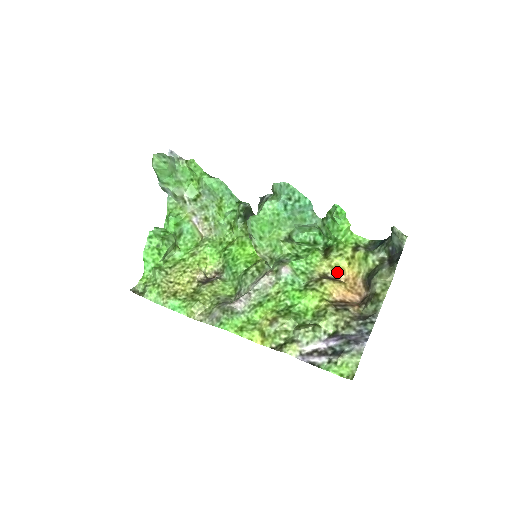
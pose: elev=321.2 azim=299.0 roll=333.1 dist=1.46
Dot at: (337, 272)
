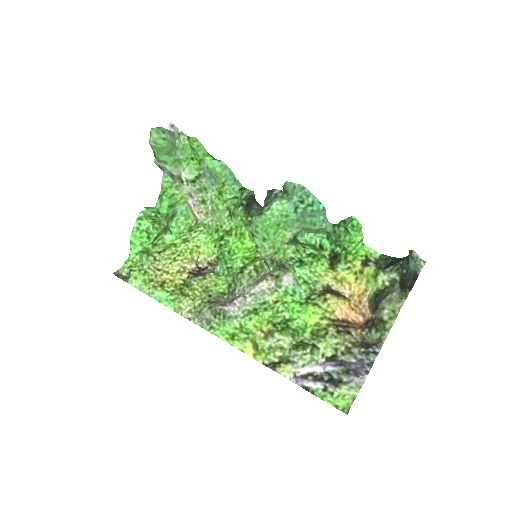
Dot at: (342, 286)
